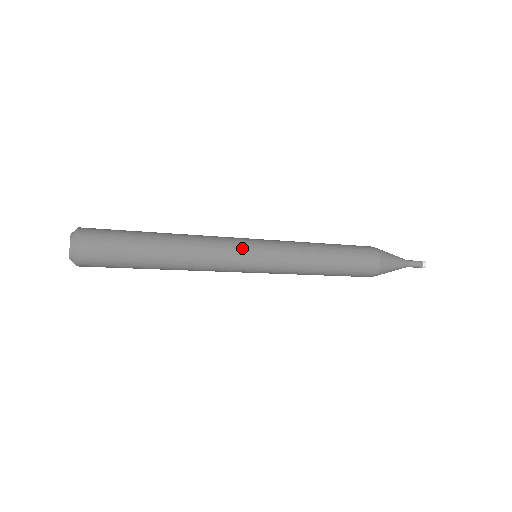
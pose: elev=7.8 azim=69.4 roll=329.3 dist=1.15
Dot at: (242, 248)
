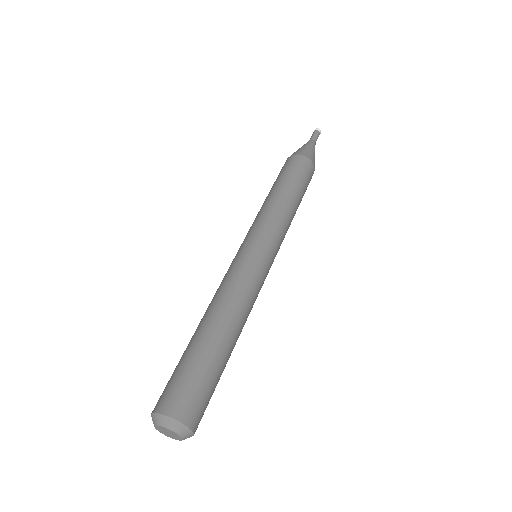
Dot at: (262, 270)
